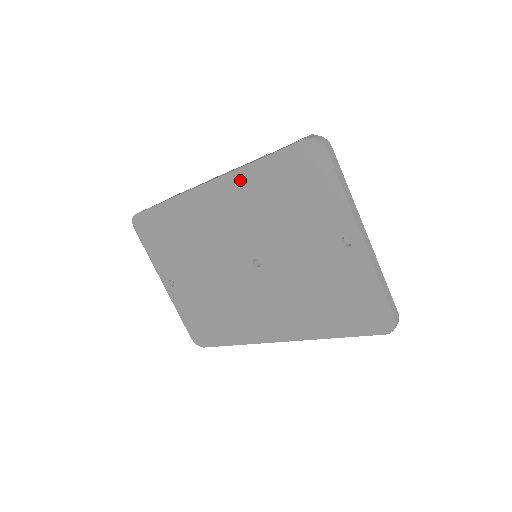
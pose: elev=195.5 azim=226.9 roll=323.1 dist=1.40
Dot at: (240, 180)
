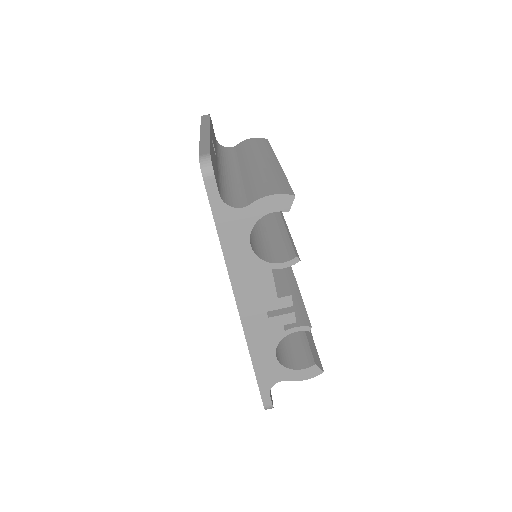
Dot at: occluded
